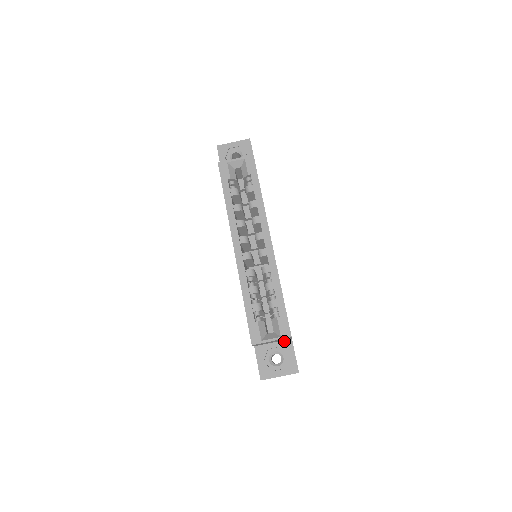
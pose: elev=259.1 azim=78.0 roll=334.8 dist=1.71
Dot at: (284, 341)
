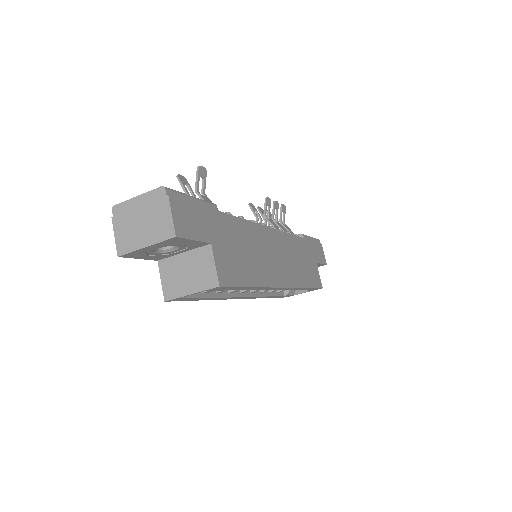
Dot at: occluded
